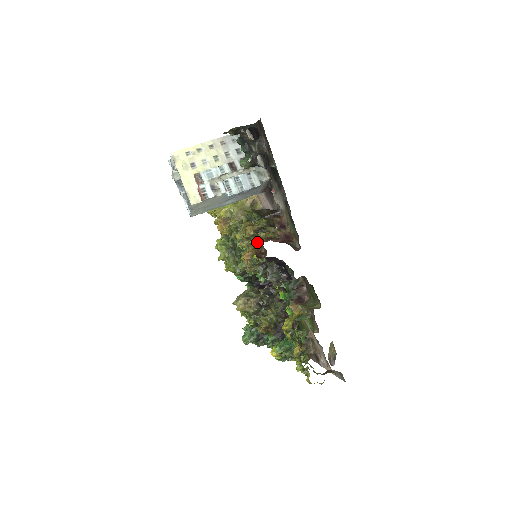
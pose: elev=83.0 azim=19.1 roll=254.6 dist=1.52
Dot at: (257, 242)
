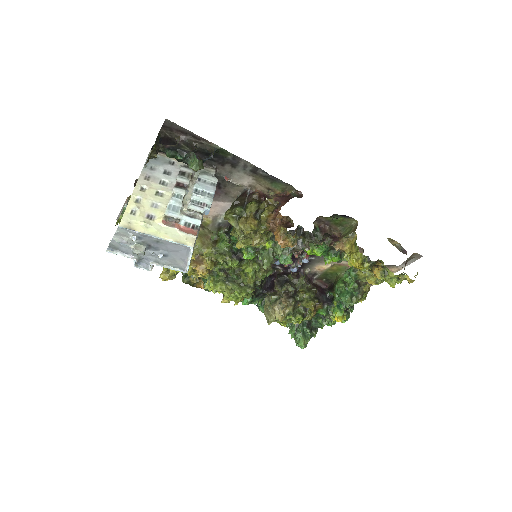
Dot at: (271, 221)
